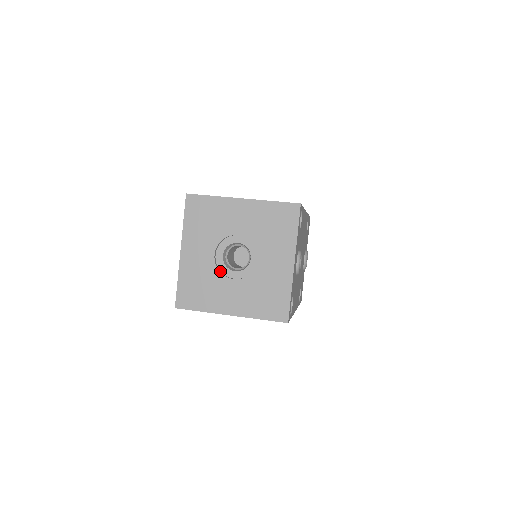
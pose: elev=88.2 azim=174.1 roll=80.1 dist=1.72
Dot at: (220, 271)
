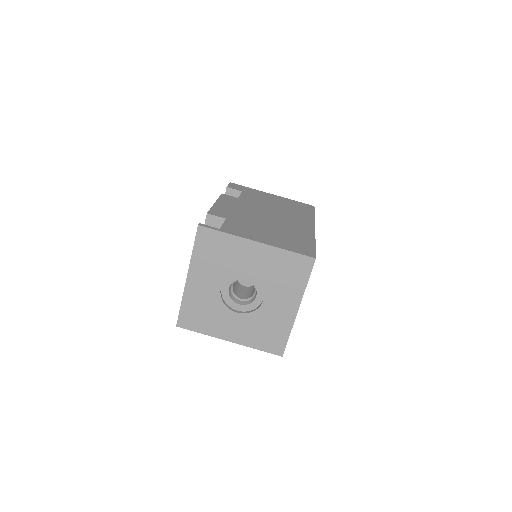
Dot at: (224, 302)
